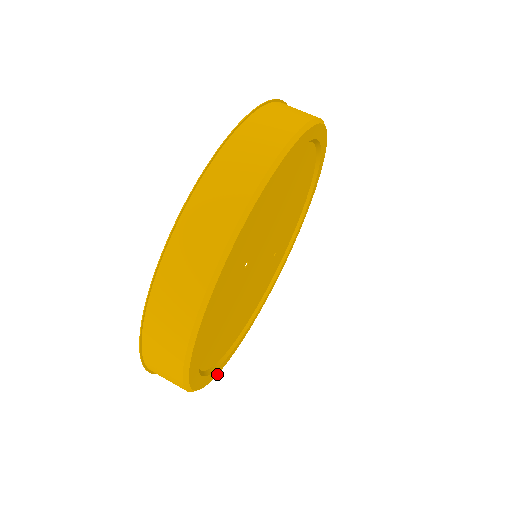
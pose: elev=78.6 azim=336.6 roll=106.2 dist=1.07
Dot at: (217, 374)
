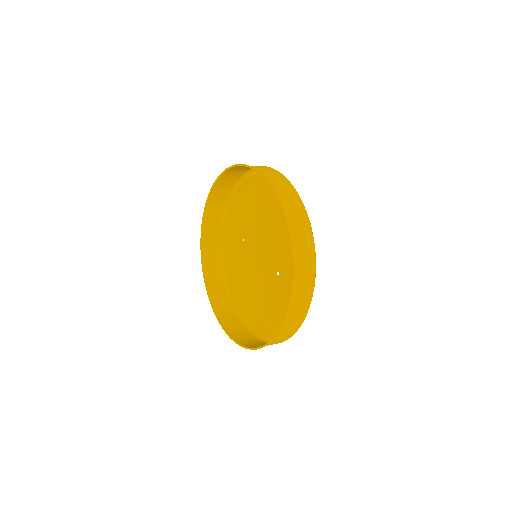
Dot at: (242, 319)
